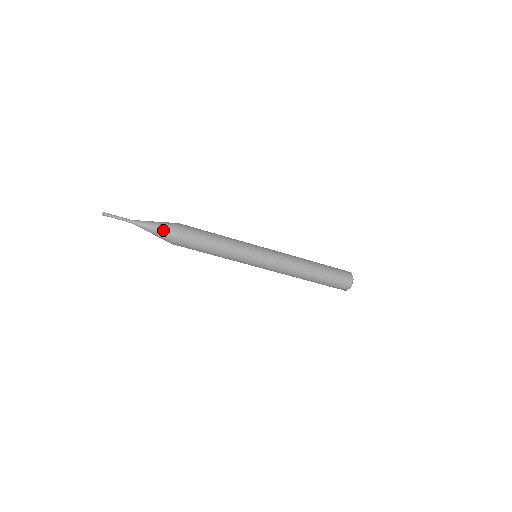
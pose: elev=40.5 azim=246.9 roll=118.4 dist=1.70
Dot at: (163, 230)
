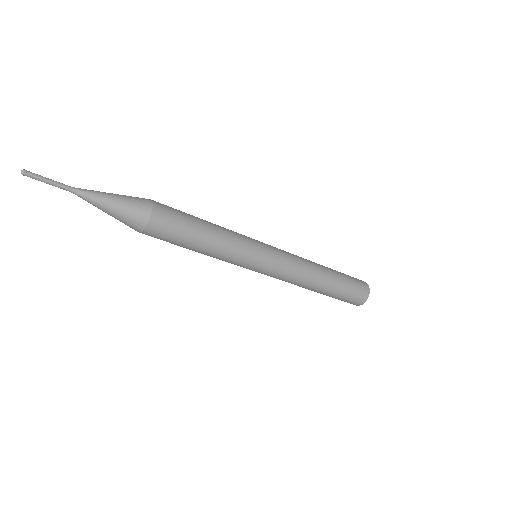
Dot at: (126, 213)
